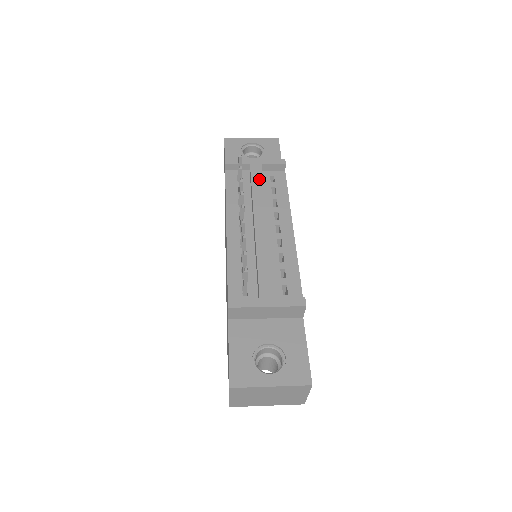
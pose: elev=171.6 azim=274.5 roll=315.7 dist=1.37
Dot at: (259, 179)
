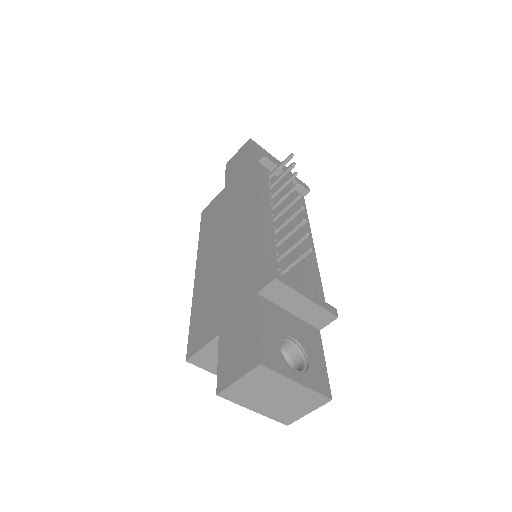
Dot at: occluded
